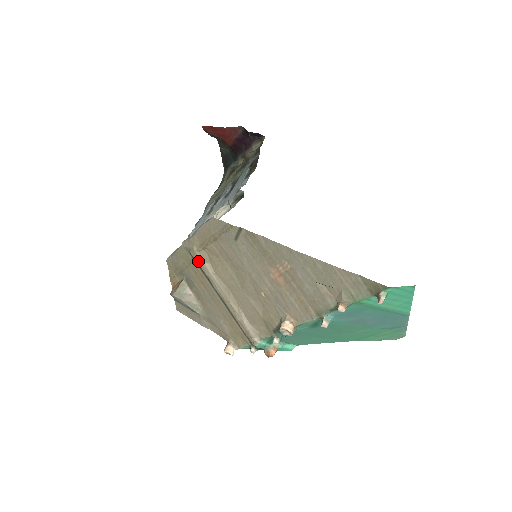
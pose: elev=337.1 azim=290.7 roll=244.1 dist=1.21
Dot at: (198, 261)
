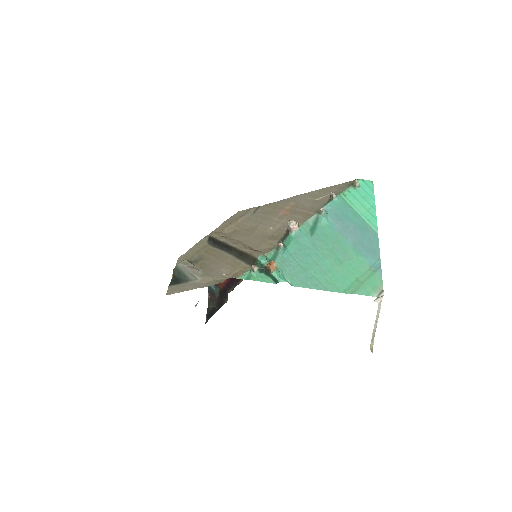
Dot at: (216, 236)
